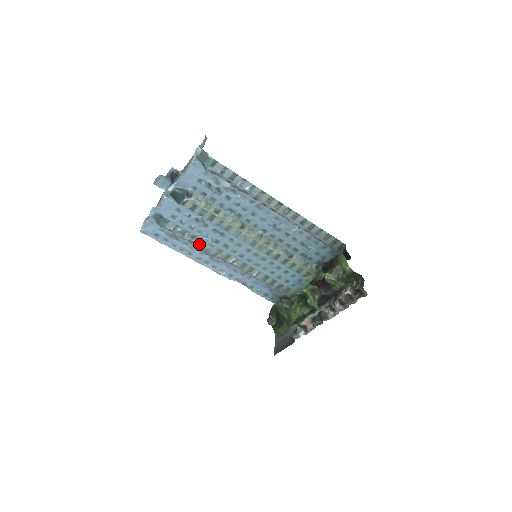
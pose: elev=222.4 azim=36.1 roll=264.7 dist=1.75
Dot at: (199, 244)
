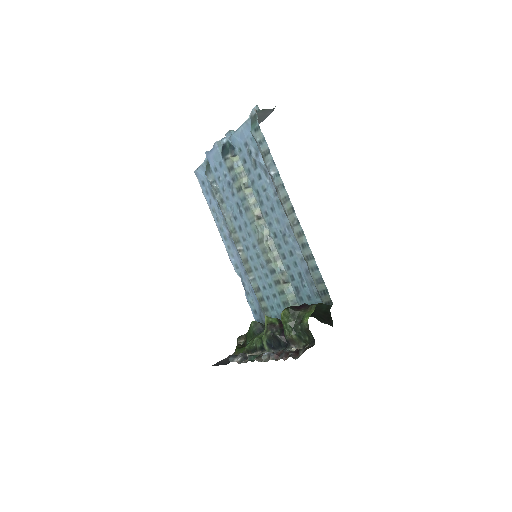
Dot at: (223, 212)
